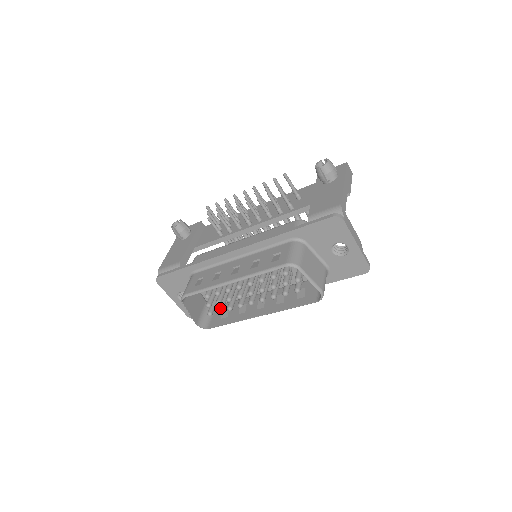
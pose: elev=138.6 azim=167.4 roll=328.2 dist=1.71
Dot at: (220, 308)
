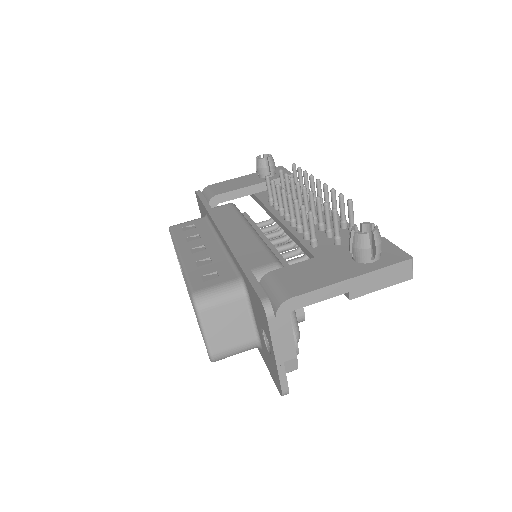
Dot at: occluded
